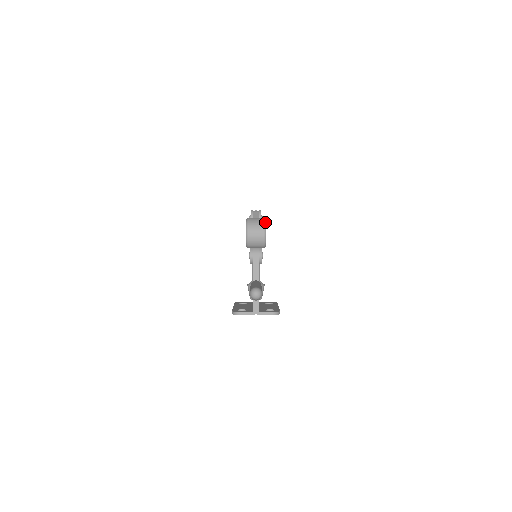
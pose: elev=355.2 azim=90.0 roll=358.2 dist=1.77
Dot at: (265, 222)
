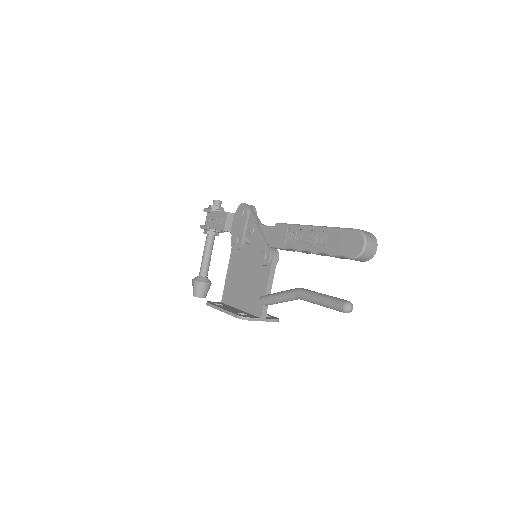
Dot at: (375, 237)
